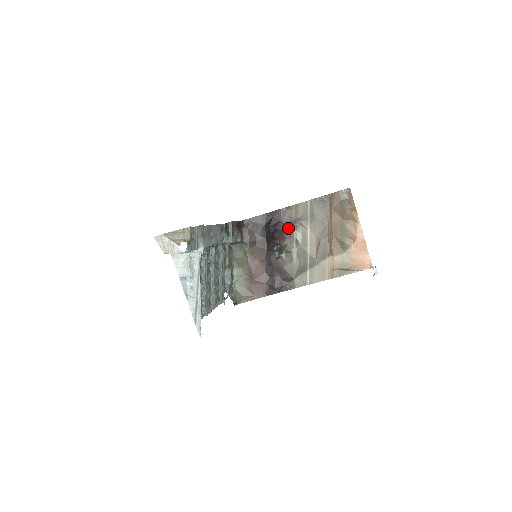
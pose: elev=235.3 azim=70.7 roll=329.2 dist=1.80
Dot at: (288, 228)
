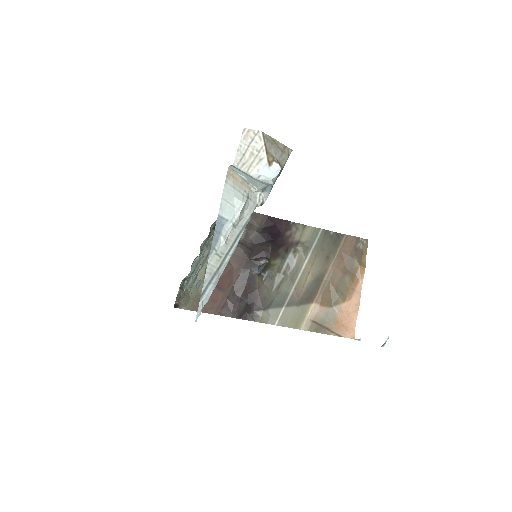
Dot at: (286, 247)
